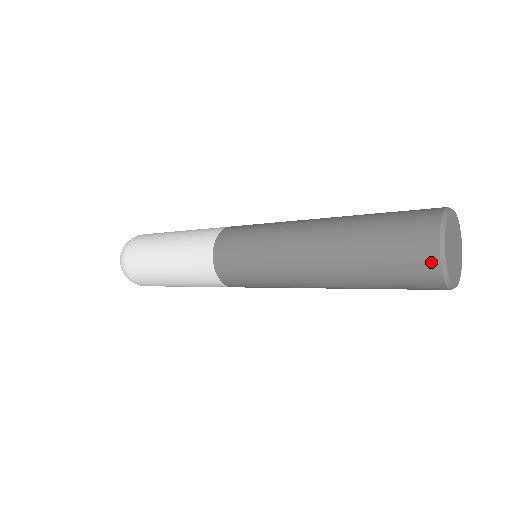
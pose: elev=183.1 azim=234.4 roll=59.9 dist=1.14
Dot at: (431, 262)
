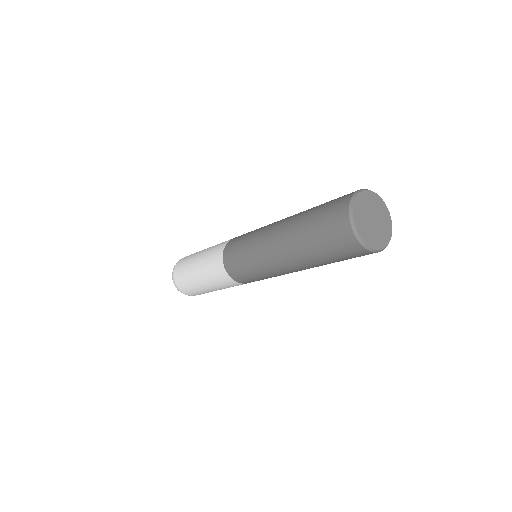
Dot at: (343, 212)
